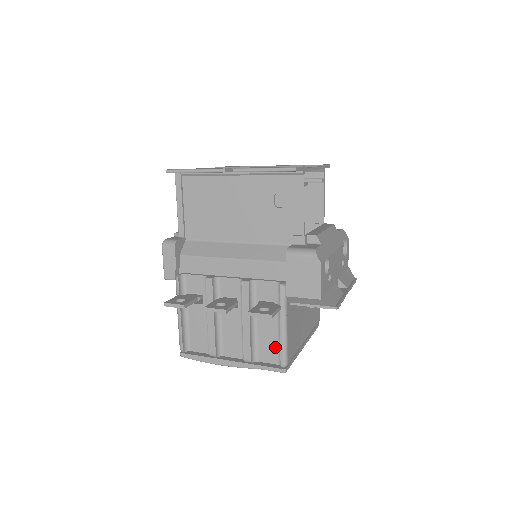
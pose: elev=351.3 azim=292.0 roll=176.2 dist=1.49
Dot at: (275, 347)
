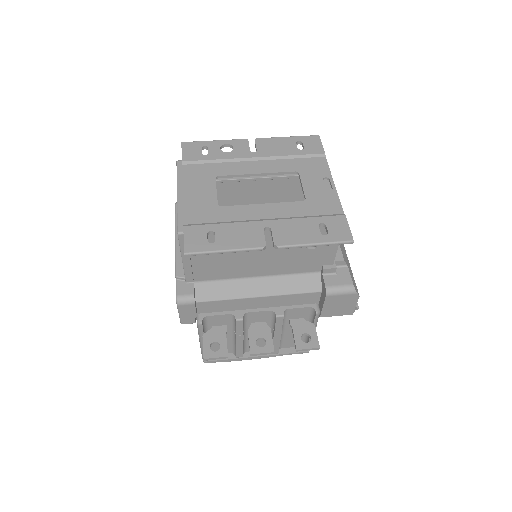
Dot at: occluded
